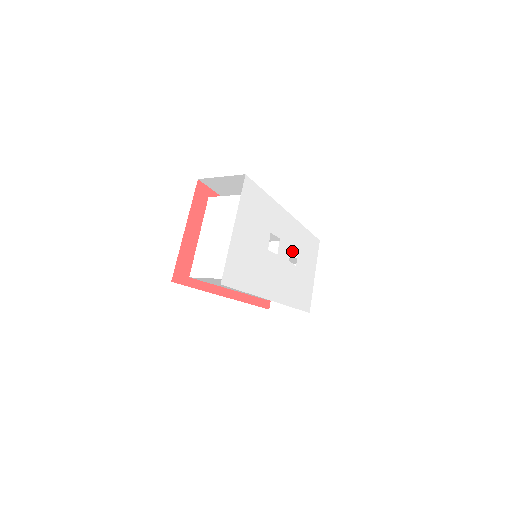
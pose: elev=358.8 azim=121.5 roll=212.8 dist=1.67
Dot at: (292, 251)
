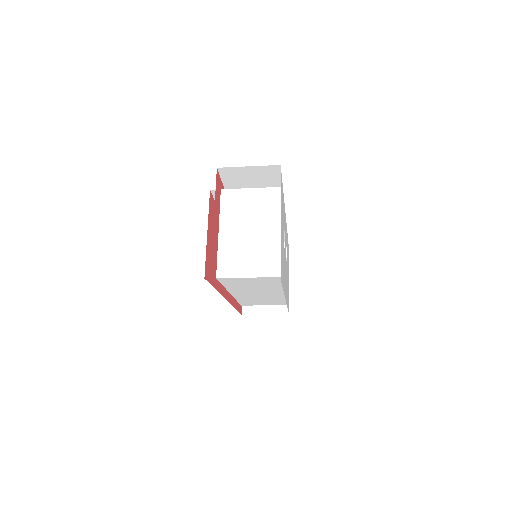
Dot at: occluded
